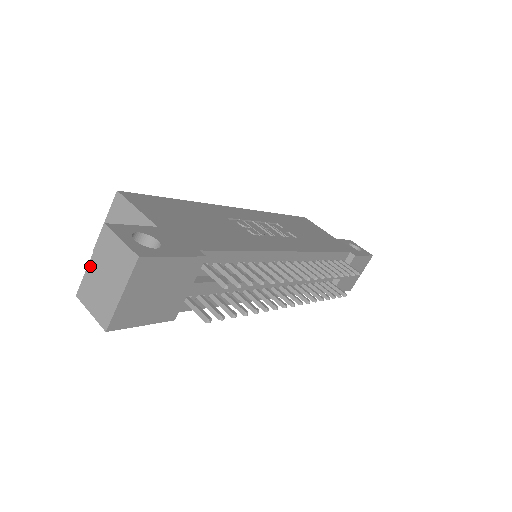
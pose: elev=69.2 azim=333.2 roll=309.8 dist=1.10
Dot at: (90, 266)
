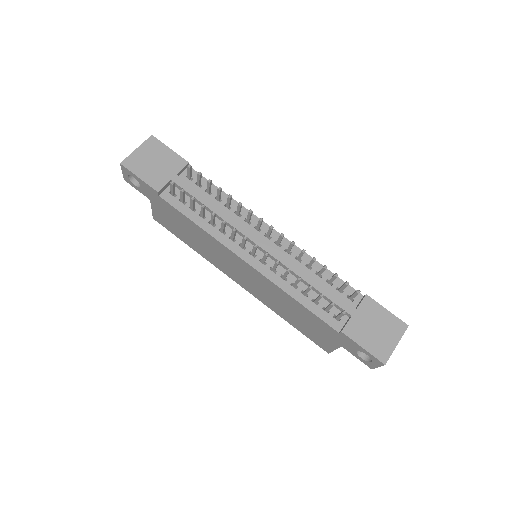
Dot at: occluded
